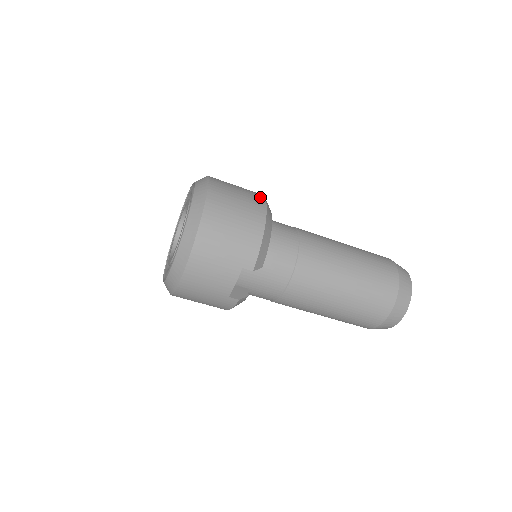
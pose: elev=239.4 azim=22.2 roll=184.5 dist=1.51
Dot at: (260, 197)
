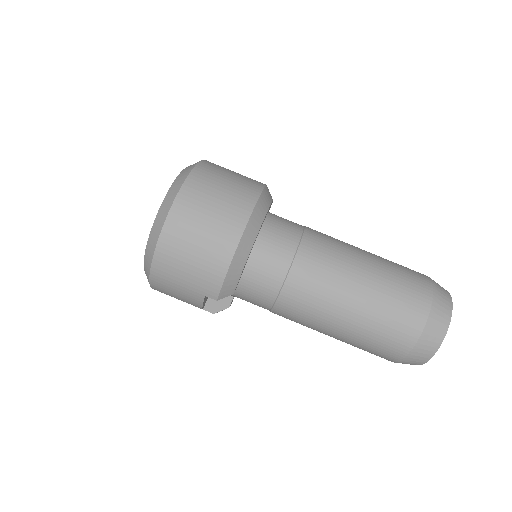
Dot at: (246, 208)
